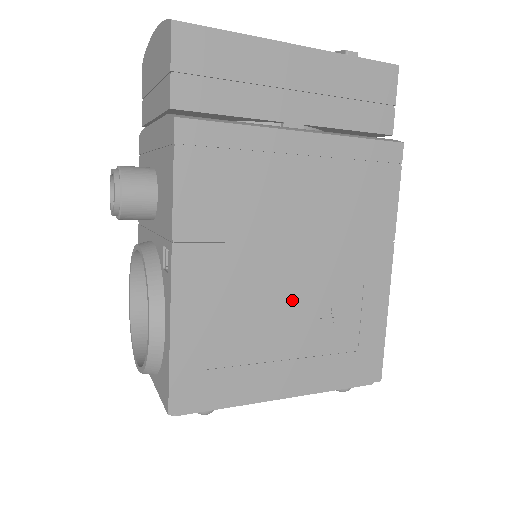
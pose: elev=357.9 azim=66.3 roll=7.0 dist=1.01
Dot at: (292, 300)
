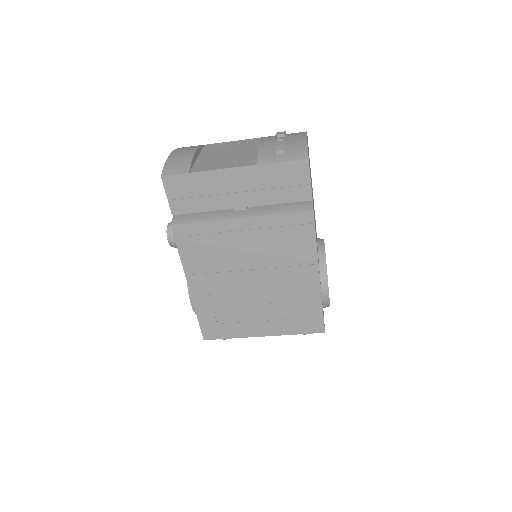
Dot at: (255, 295)
